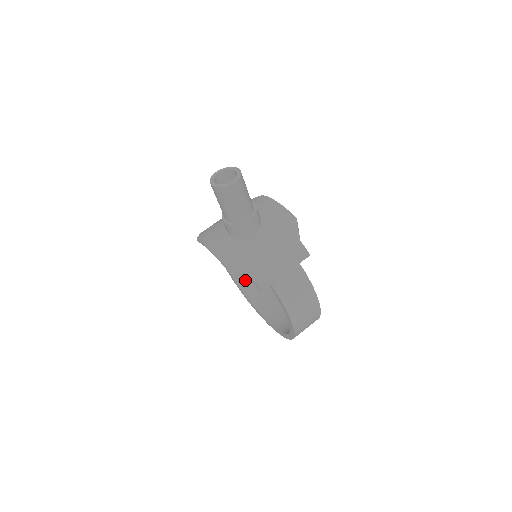
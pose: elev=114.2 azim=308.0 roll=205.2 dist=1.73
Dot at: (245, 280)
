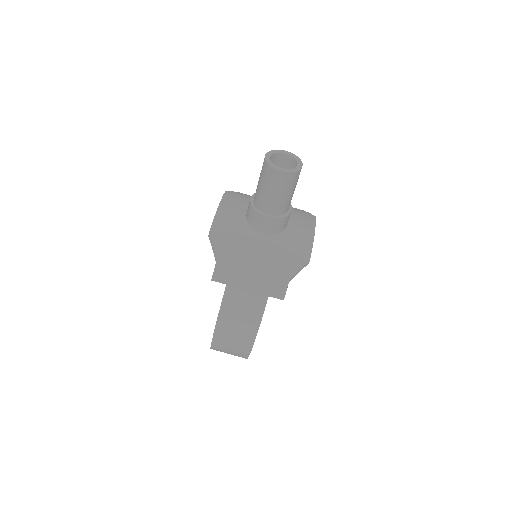
Dot at: occluded
